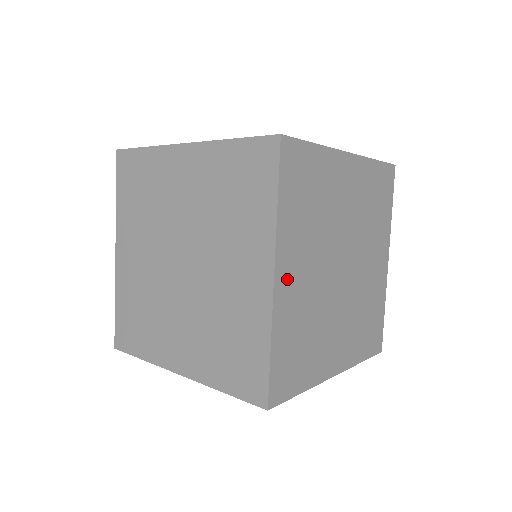
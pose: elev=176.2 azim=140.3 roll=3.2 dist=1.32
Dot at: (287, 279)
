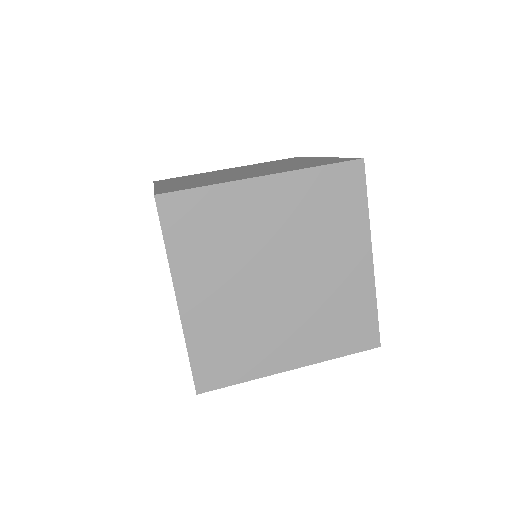
Dot at: (195, 300)
